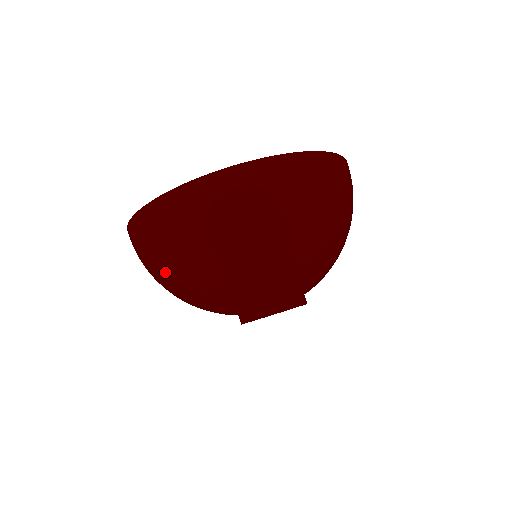
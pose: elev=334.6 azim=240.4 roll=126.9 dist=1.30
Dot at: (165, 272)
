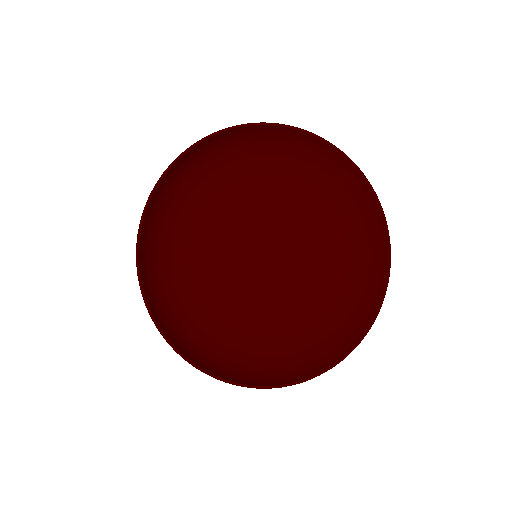
Dot at: (230, 356)
